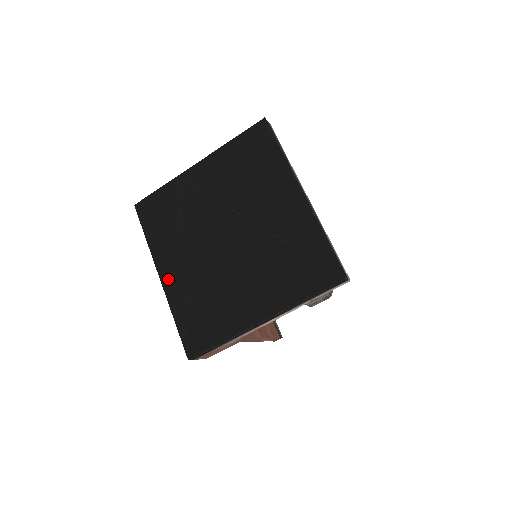
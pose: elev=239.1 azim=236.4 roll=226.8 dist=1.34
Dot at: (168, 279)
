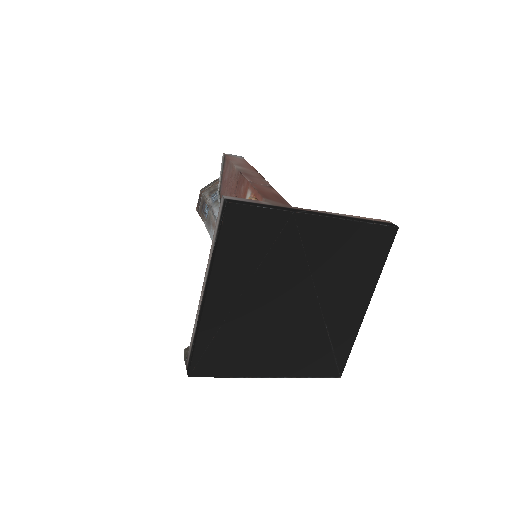
Dot at: (214, 304)
